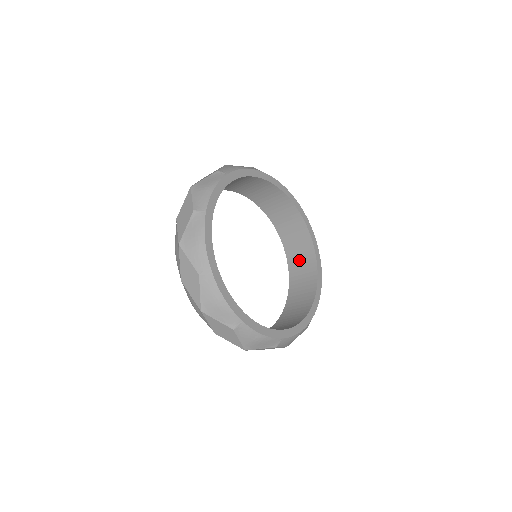
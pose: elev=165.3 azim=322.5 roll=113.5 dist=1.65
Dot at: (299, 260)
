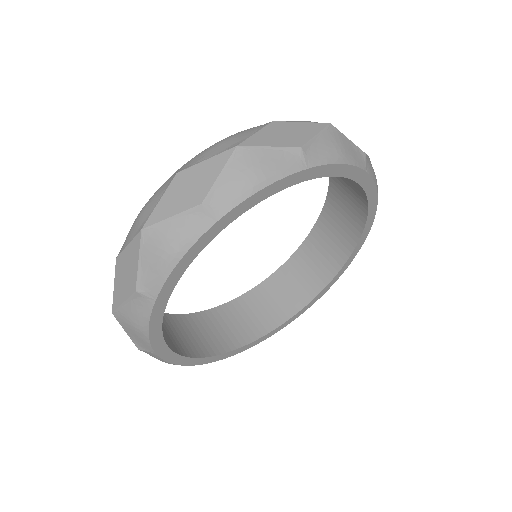
Dot at: (339, 216)
